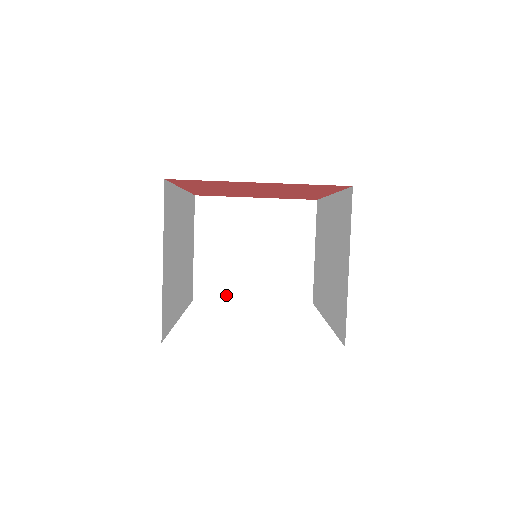
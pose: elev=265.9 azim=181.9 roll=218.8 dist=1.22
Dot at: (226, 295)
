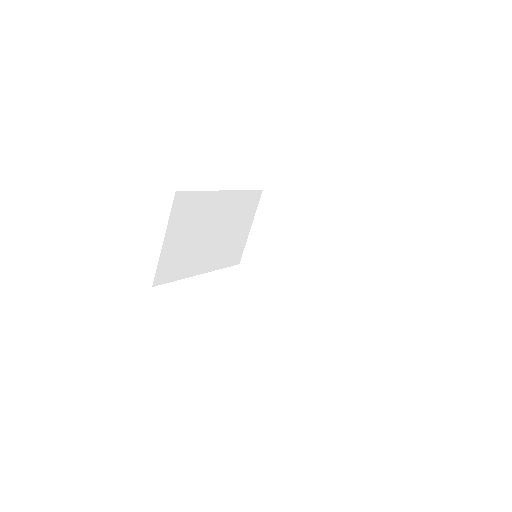
Dot at: (261, 271)
